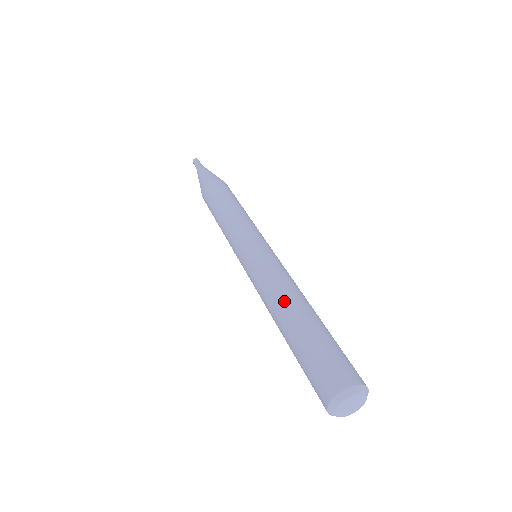
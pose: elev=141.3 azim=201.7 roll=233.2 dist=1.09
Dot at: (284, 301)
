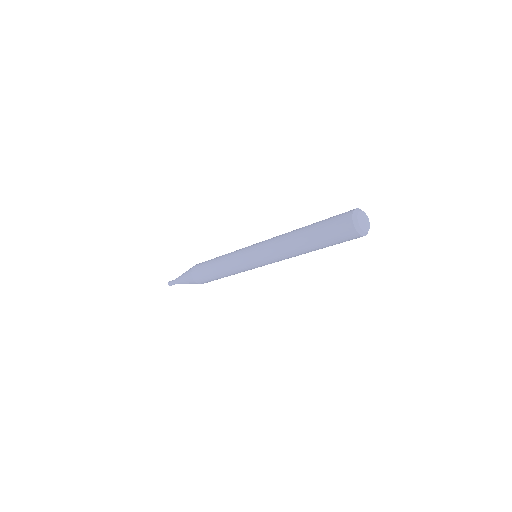
Dot at: (292, 232)
